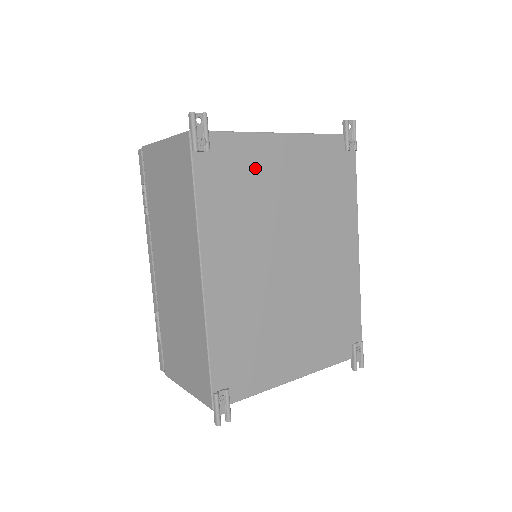
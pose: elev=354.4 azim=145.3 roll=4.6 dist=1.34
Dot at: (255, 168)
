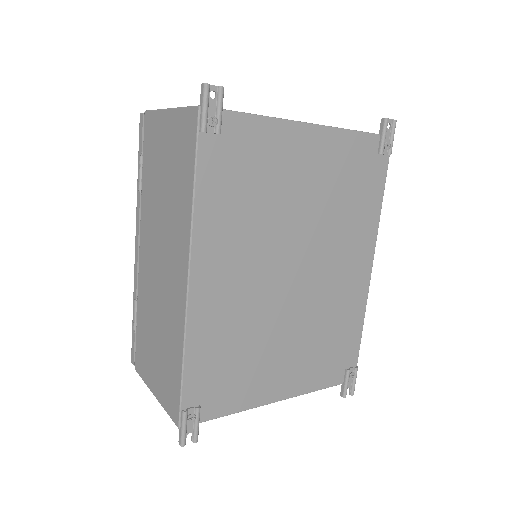
Dot at: (271, 161)
